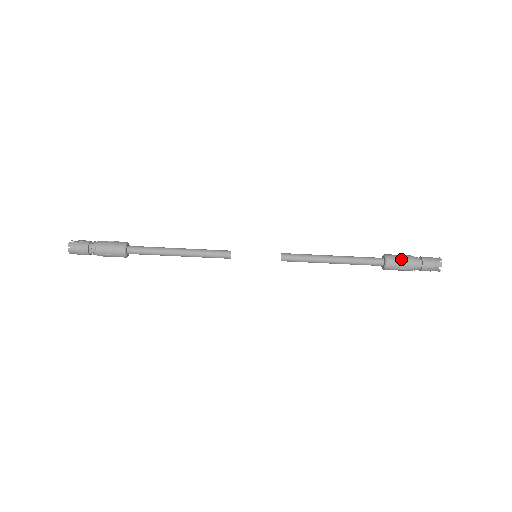
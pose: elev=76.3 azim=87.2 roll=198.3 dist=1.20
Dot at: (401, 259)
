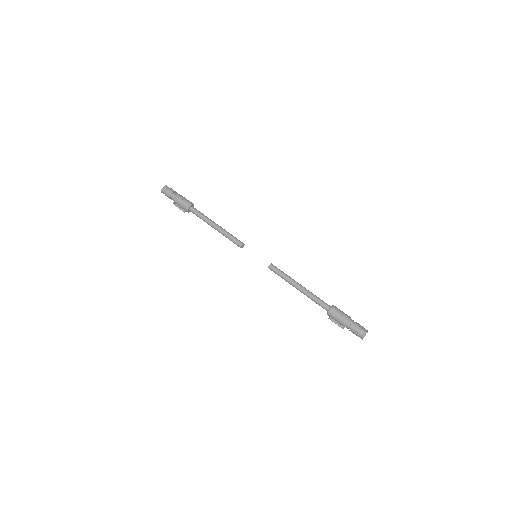
Dot at: occluded
